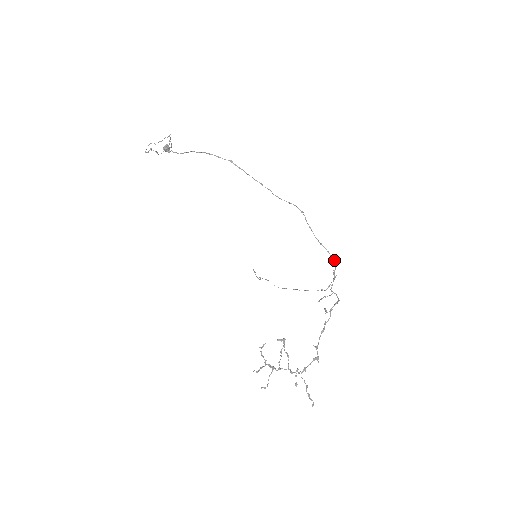
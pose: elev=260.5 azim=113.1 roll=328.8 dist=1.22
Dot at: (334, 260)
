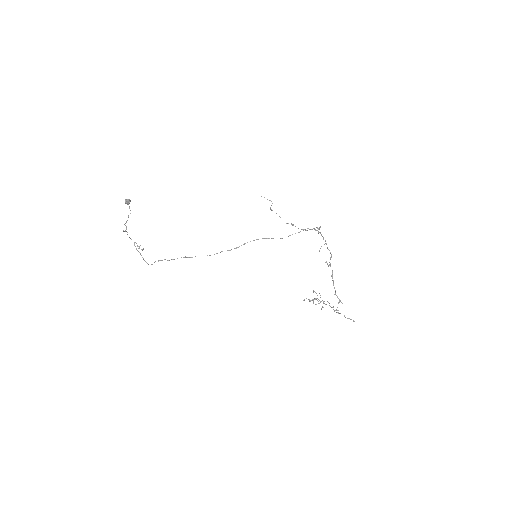
Dot at: occluded
